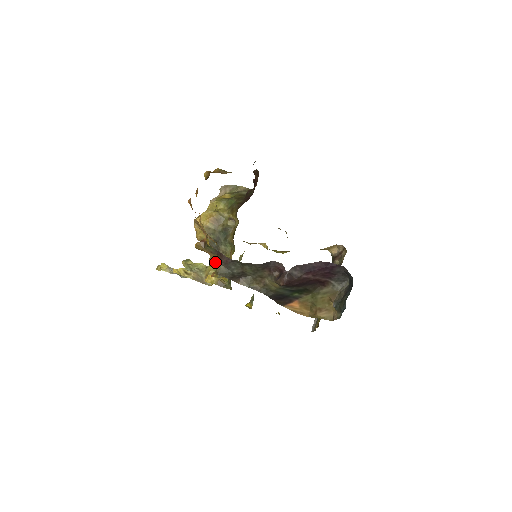
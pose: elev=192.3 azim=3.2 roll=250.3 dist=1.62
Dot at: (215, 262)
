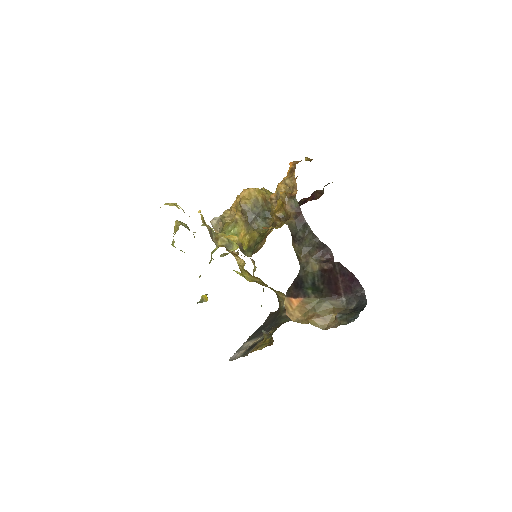
Dot at: (232, 233)
